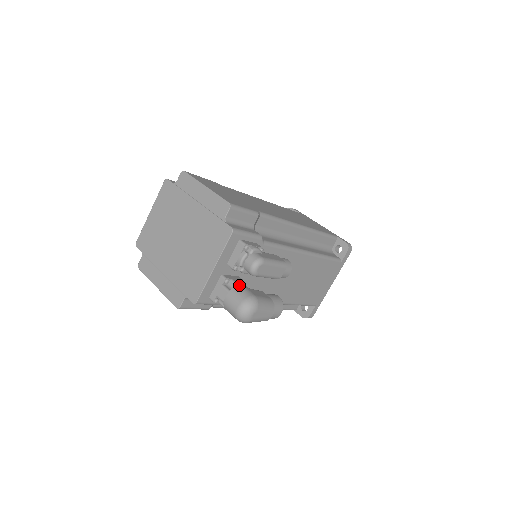
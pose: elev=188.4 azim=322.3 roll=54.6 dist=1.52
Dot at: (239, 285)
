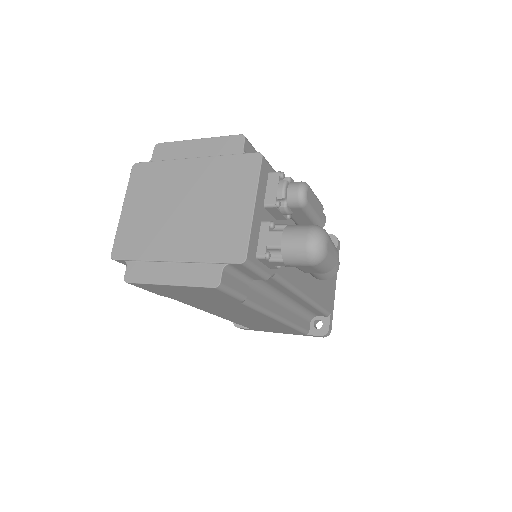
Dot at: occluded
